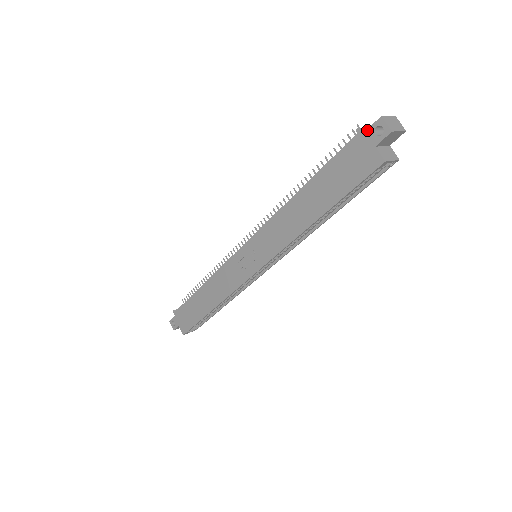
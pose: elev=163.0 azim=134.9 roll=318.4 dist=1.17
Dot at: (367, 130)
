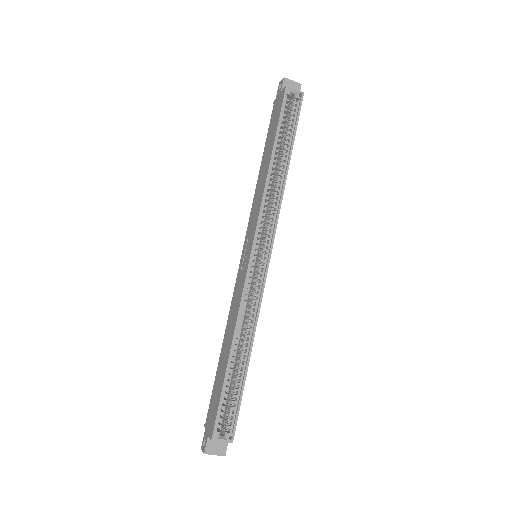
Dot at: (276, 95)
